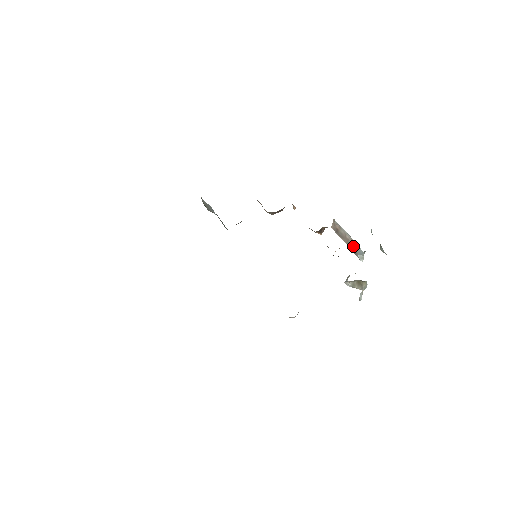
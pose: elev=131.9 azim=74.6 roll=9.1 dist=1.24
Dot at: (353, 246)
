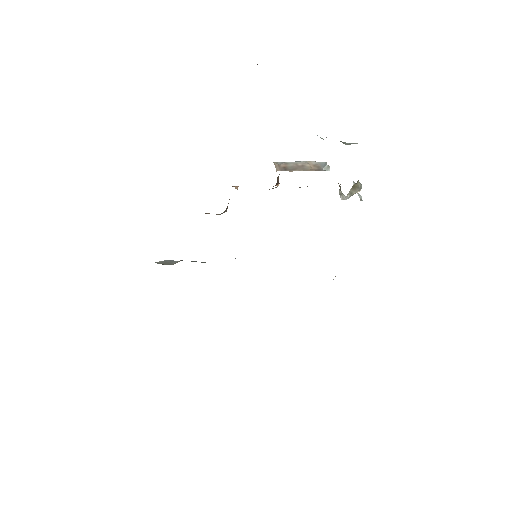
Dot at: (312, 166)
